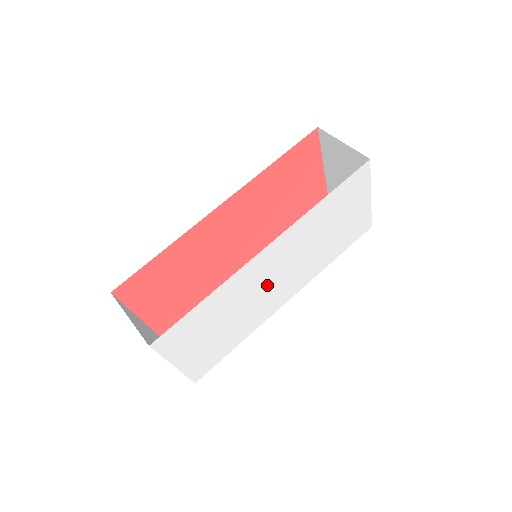
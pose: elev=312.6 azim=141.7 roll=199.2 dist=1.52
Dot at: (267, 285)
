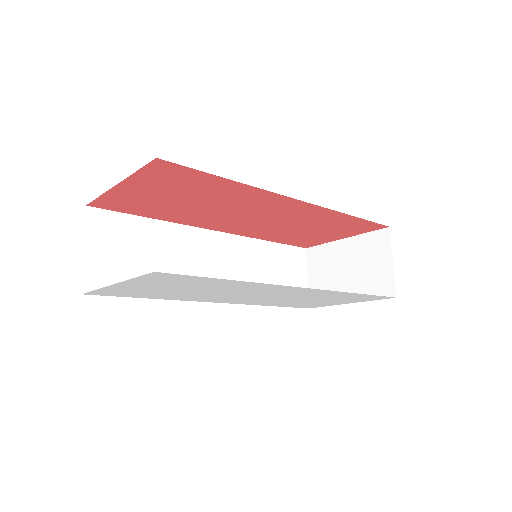
Dot at: (246, 294)
